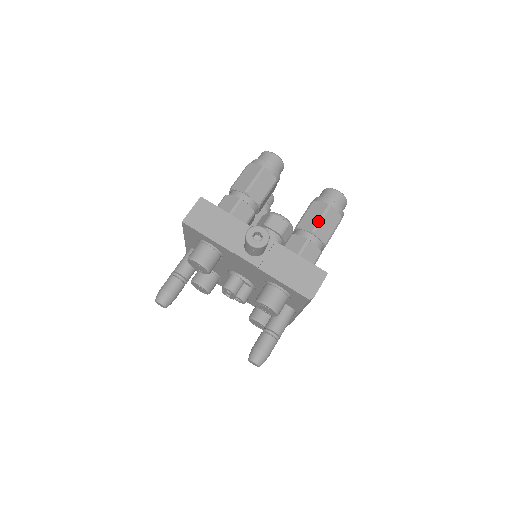
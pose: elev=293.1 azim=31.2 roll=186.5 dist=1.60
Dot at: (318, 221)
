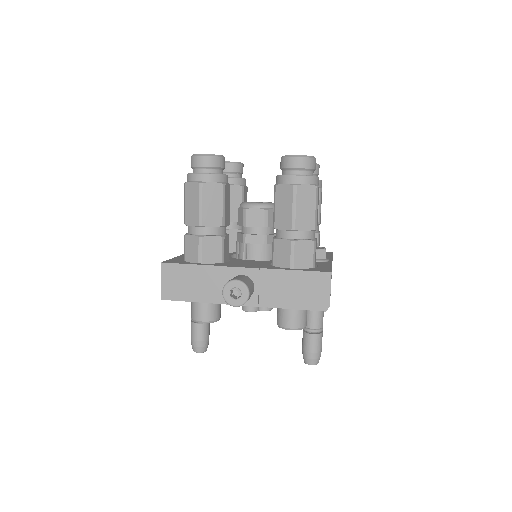
Dot at: (292, 213)
